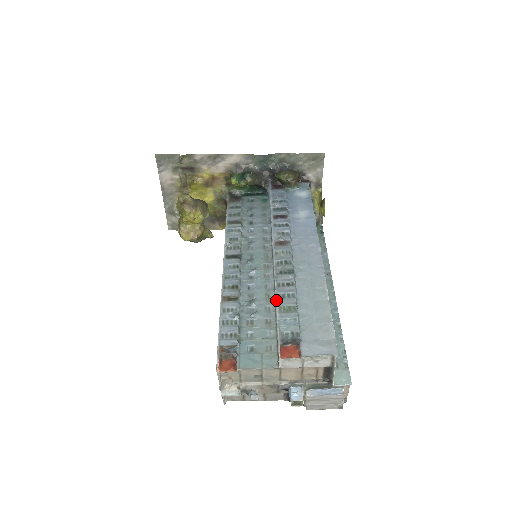
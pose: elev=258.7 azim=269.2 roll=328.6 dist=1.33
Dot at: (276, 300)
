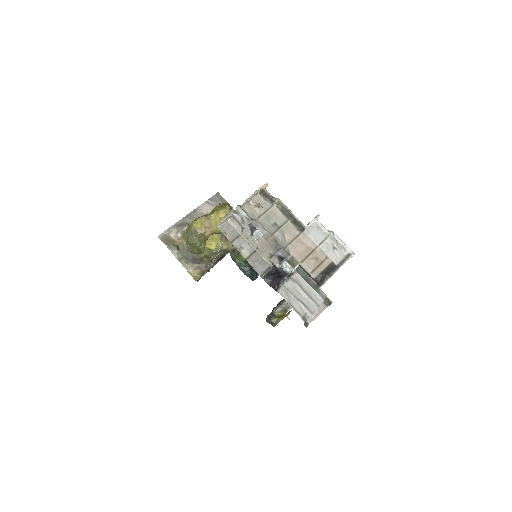
Dot at: occluded
